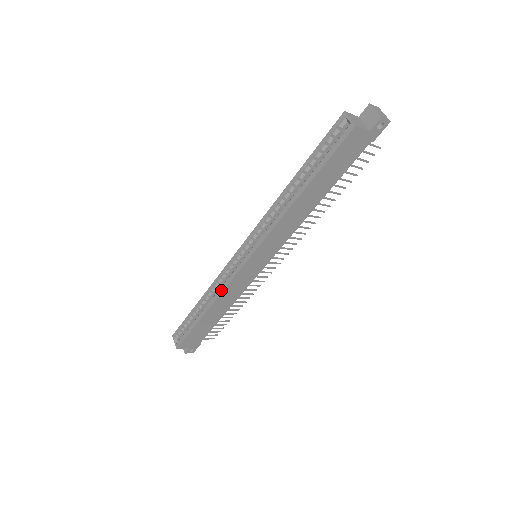
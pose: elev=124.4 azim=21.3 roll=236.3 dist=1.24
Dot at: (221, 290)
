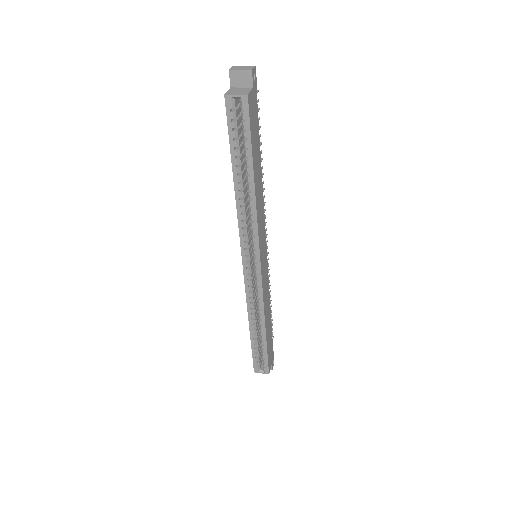
Dot at: (261, 304)
